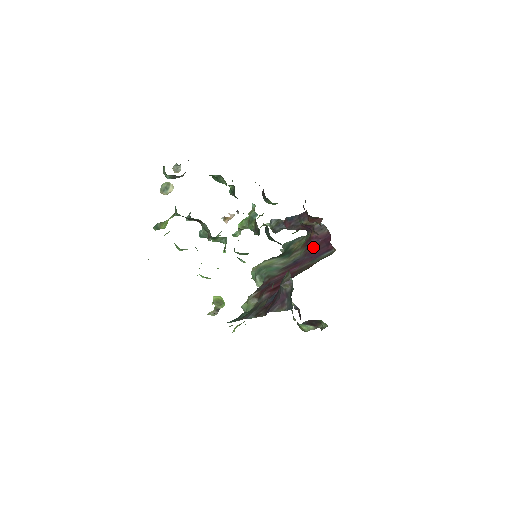
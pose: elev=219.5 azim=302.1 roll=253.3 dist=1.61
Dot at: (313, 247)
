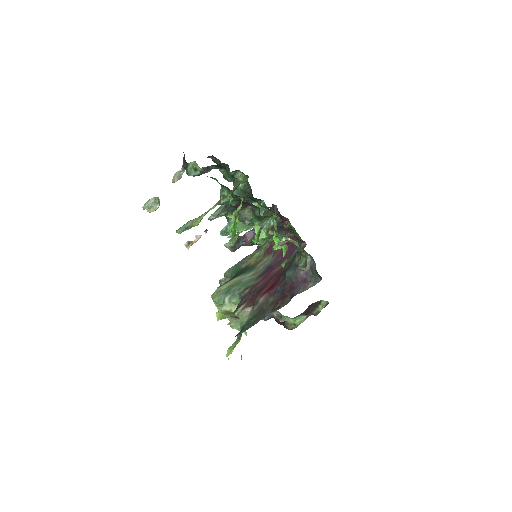
Dot at: (281, 249)
